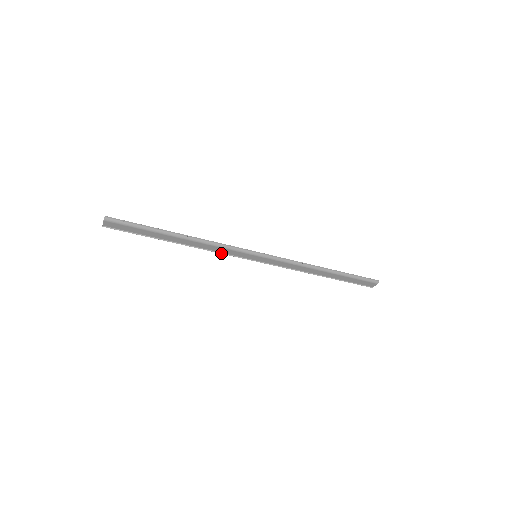
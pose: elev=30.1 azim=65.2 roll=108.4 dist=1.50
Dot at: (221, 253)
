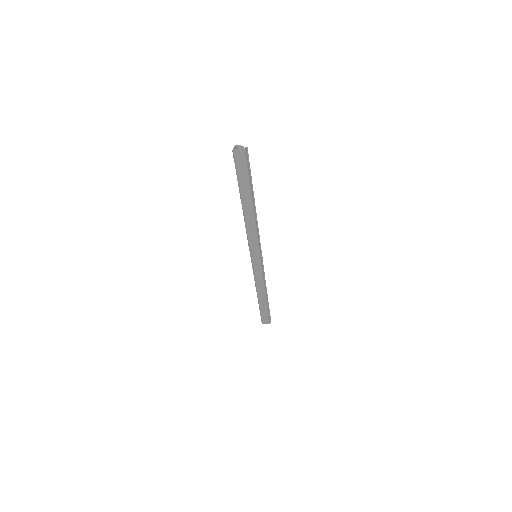
Dot at: (247, 237)
